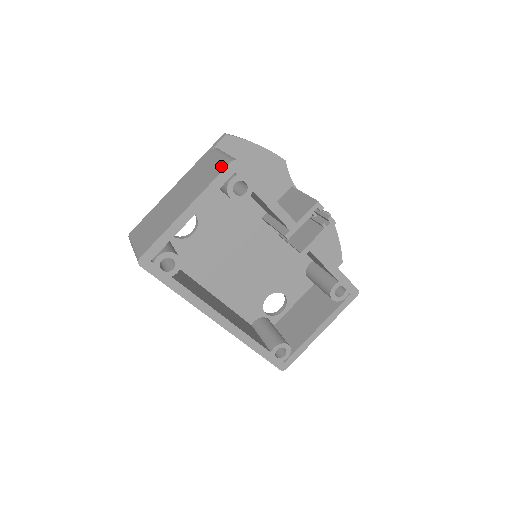
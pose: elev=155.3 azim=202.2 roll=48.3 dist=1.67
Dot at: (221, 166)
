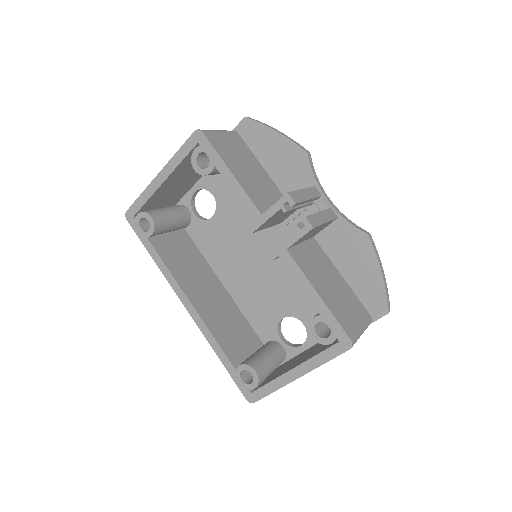
Dot at: occluded
